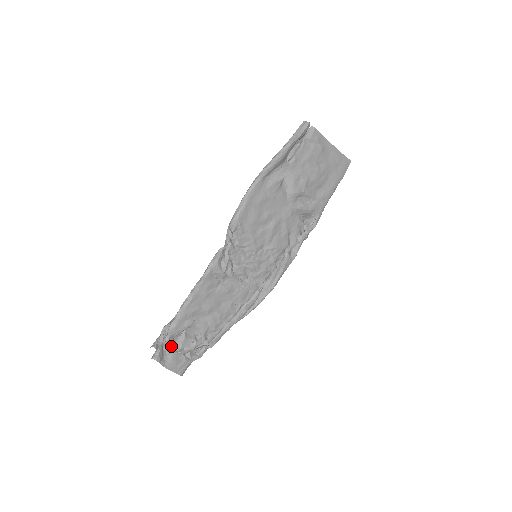
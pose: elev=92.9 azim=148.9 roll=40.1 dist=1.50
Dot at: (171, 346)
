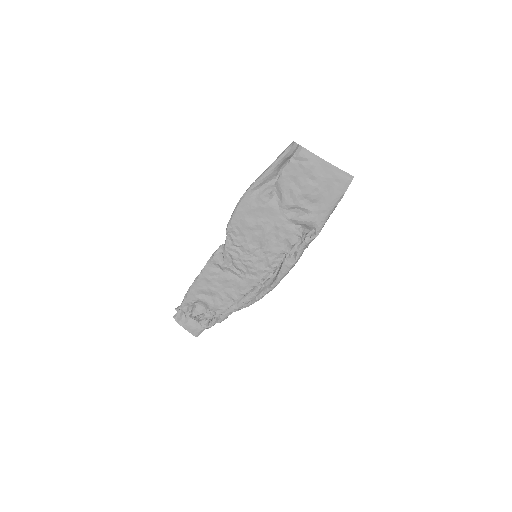
Dot at: (186, 312)
